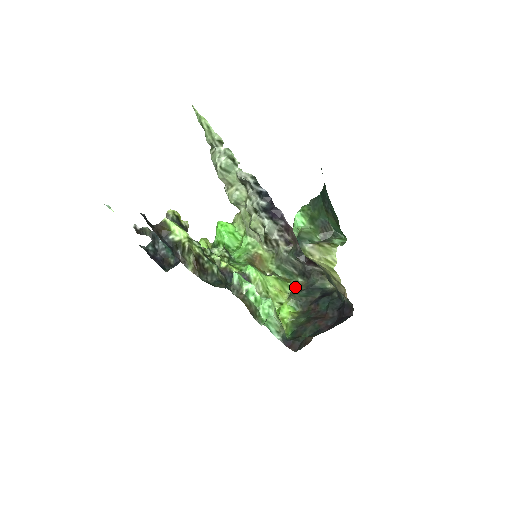
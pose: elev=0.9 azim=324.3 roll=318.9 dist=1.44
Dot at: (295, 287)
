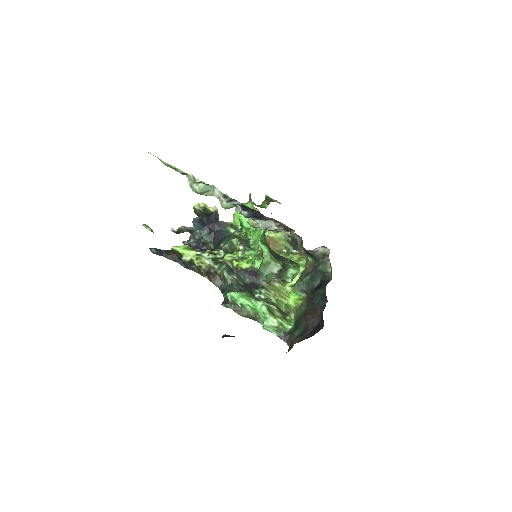
Dot at: (306, 266)
